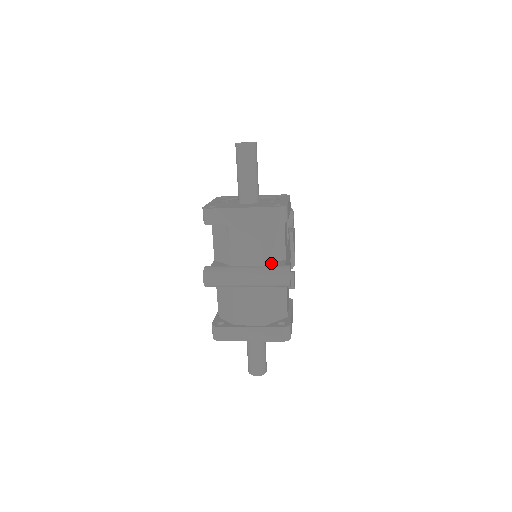
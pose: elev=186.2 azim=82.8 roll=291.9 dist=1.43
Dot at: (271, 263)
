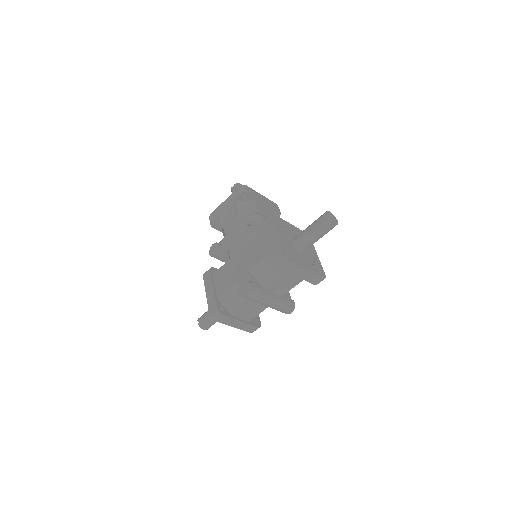
Dot at: occluded
